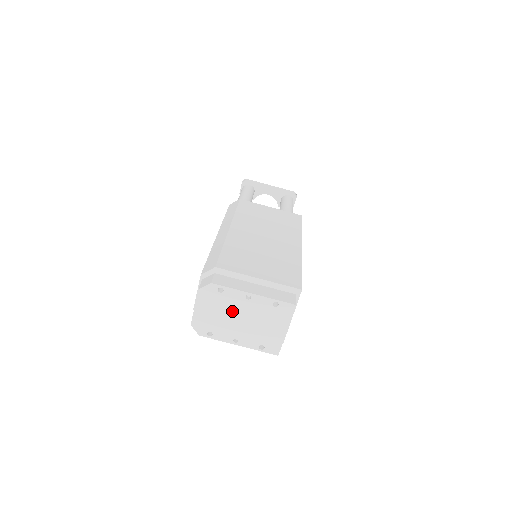
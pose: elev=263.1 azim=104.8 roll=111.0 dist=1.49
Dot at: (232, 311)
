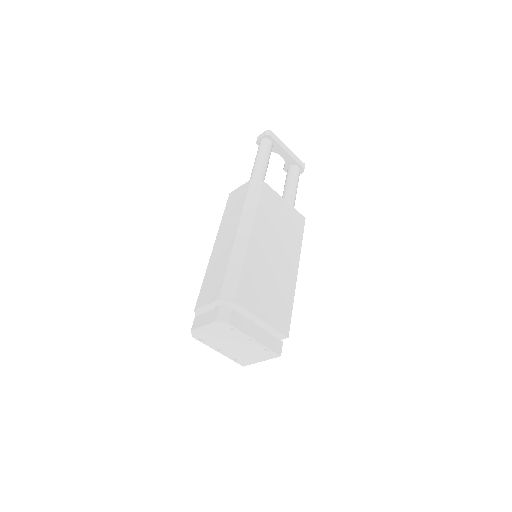
Dot at: (231, 339)
